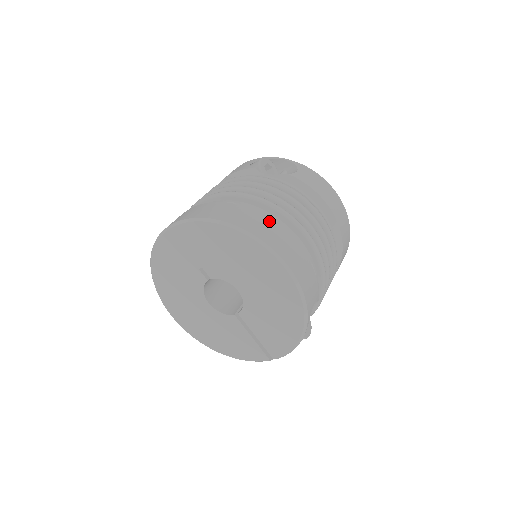
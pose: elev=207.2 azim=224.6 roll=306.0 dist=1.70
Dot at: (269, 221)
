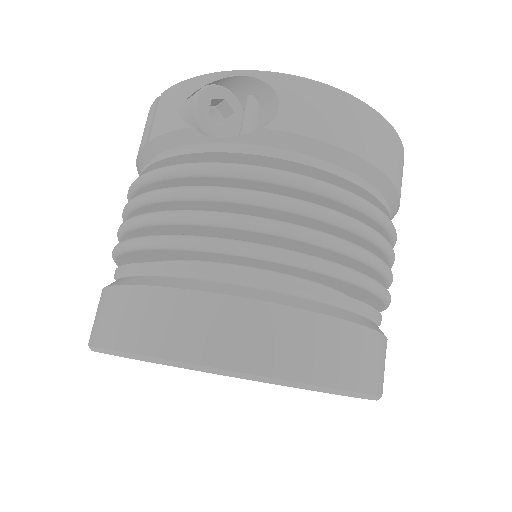
Dot at: (270, 312)
